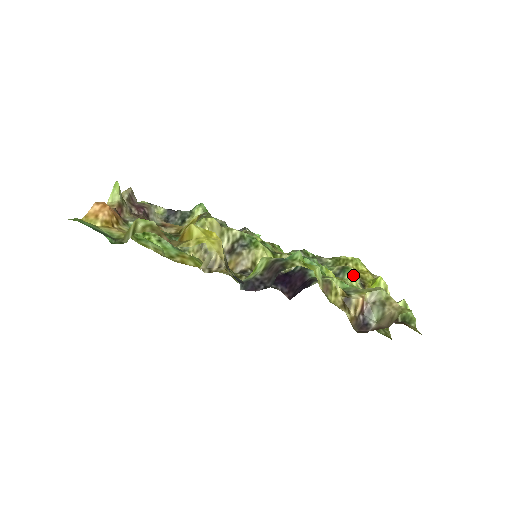
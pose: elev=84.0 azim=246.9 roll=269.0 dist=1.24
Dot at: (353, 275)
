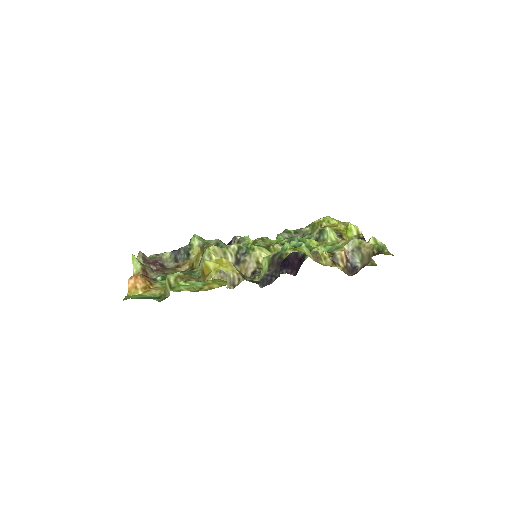
Dot at: (330, 233)
